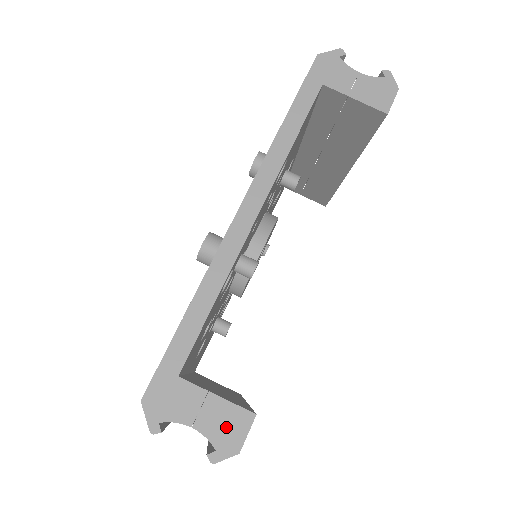
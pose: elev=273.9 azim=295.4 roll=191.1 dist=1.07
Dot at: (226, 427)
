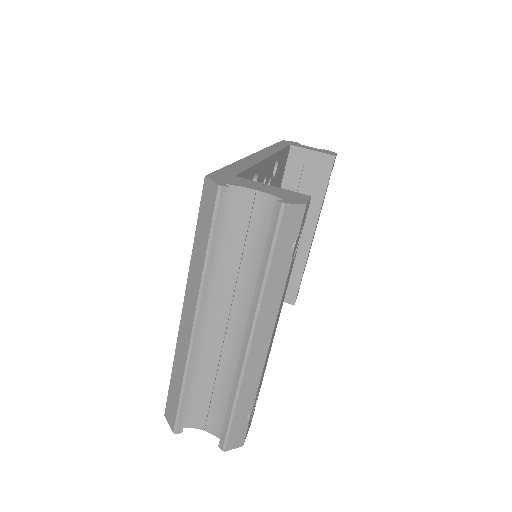
Dot at: (288, 195)
